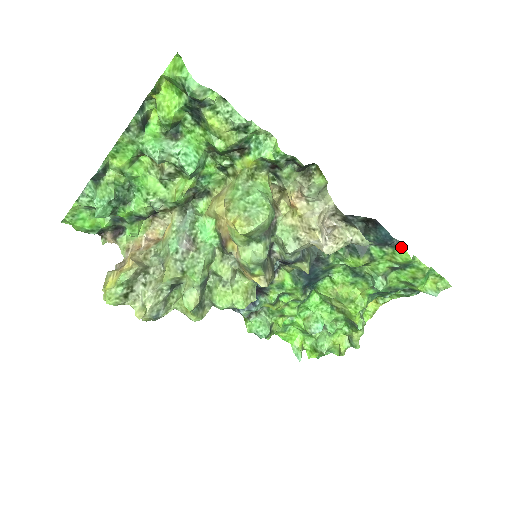
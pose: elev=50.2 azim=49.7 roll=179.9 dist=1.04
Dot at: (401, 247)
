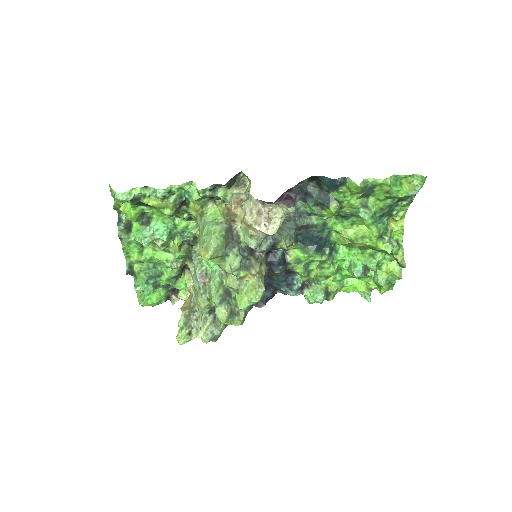
Dot at: (349, 181)
